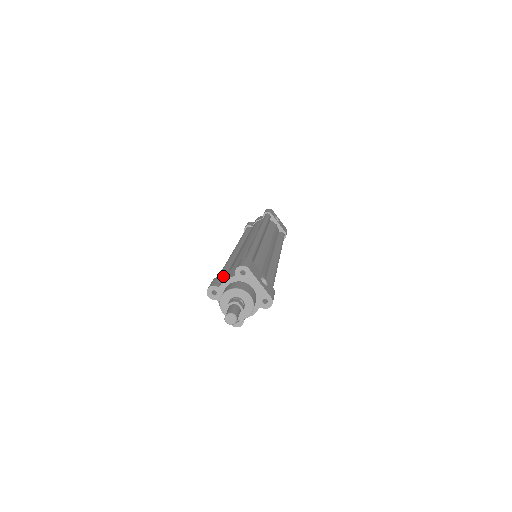
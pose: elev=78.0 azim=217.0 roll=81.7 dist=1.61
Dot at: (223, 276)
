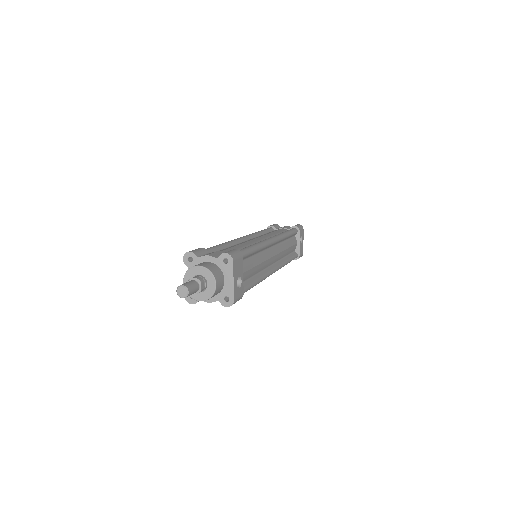
Dot at: (211, 251)
